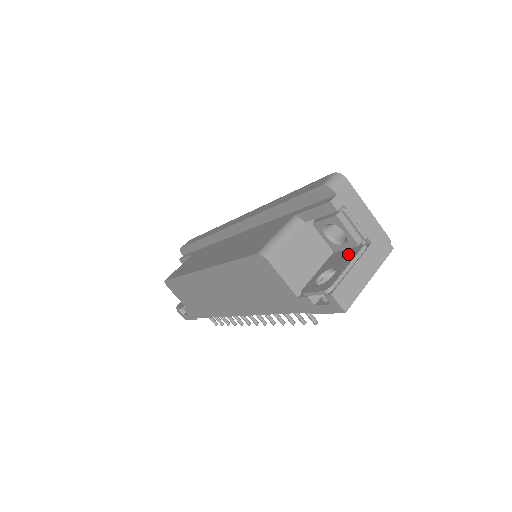
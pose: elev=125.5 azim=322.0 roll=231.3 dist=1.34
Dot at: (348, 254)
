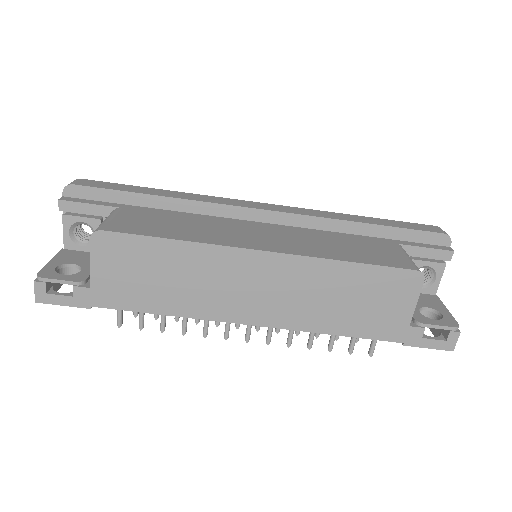
Dot at: (429, 298)
